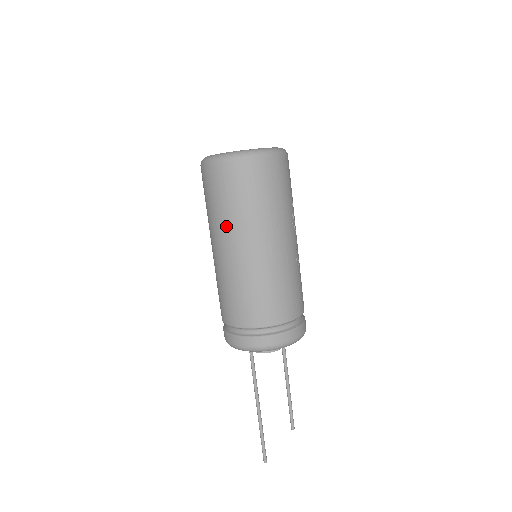
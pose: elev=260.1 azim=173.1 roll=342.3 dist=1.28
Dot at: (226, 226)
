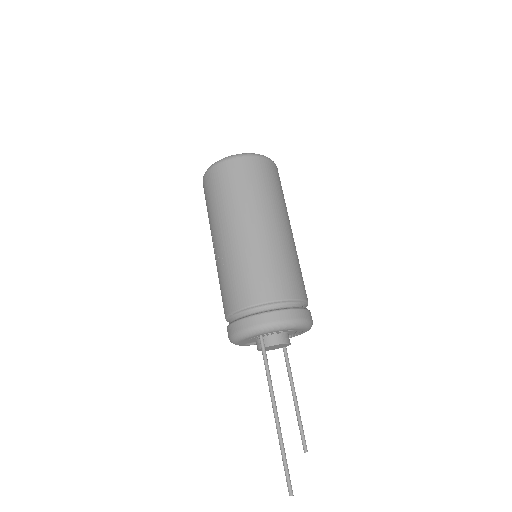
Dot at: (250, 207)
